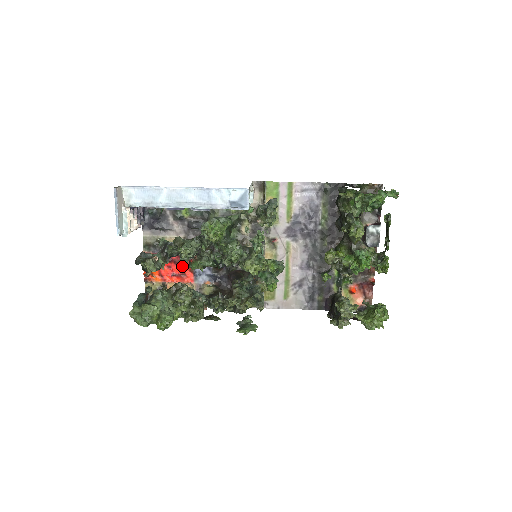
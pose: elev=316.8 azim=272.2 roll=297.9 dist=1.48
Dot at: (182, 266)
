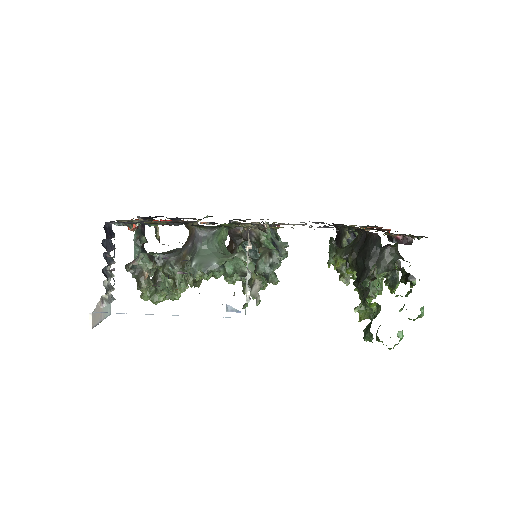
Dot at: occluded
